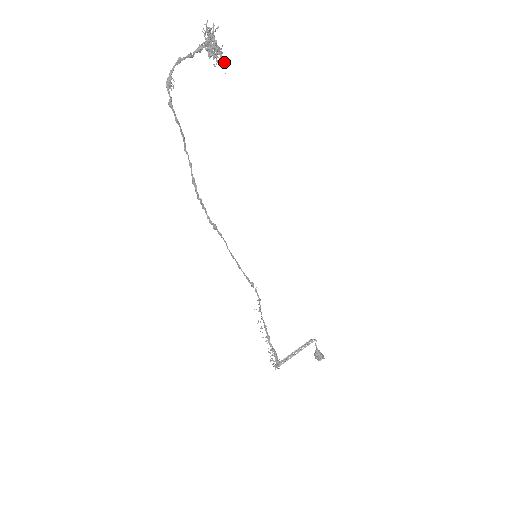
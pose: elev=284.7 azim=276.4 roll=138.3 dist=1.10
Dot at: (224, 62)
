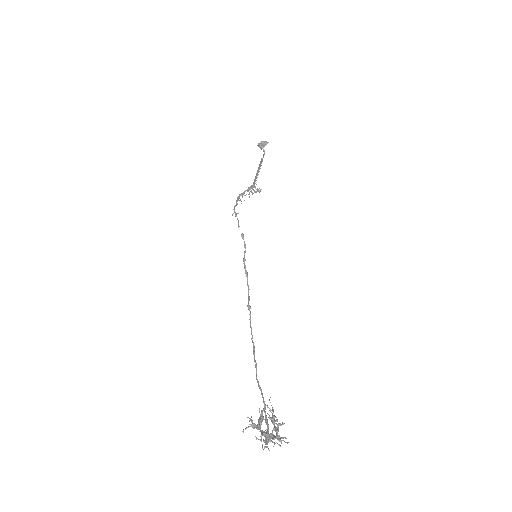
Dot at: (272, 407)
